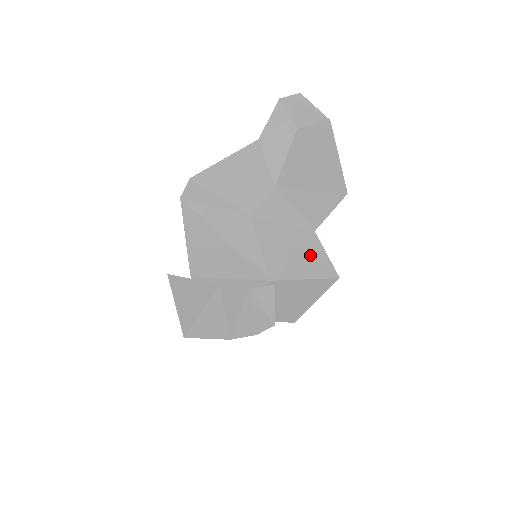
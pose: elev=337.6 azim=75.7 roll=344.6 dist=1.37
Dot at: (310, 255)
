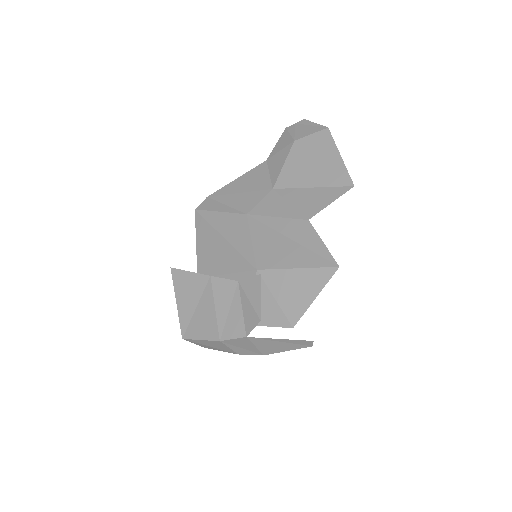
Dot at: (303, 244)
